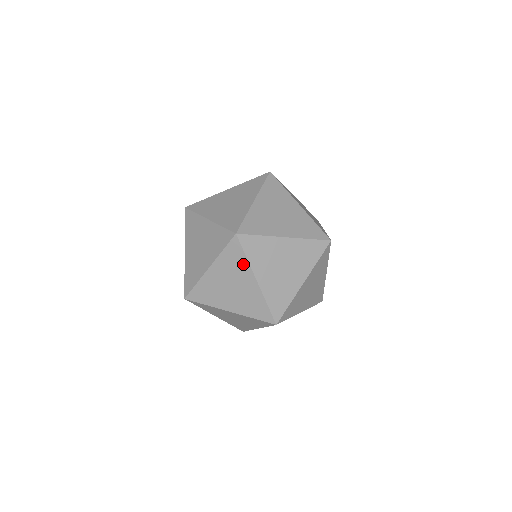
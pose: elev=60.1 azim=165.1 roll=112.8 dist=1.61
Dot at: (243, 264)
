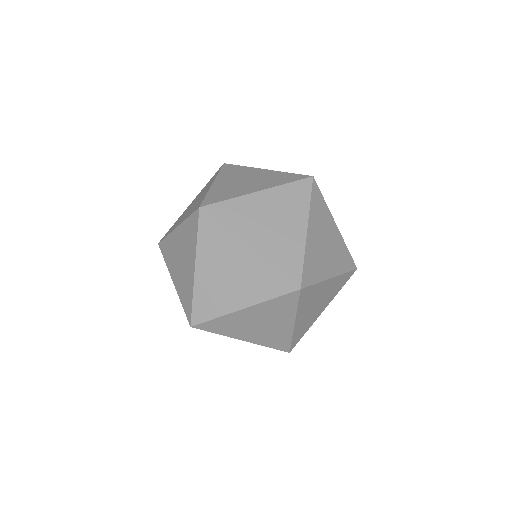
Dot at: (213, 179)
